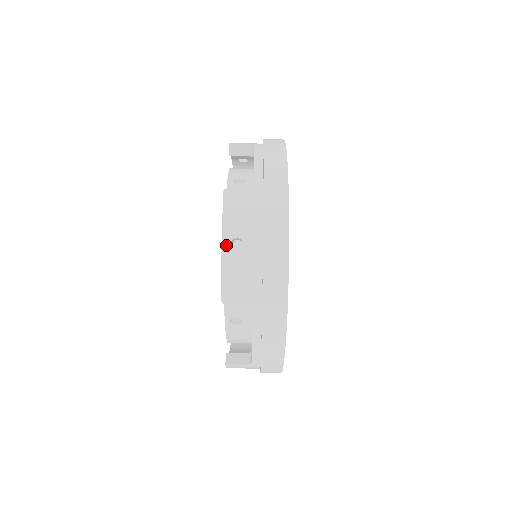
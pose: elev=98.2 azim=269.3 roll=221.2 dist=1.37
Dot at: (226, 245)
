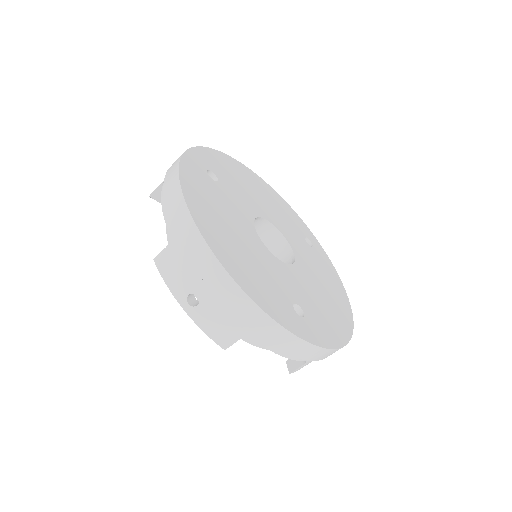
Dot at: (186, 307)
